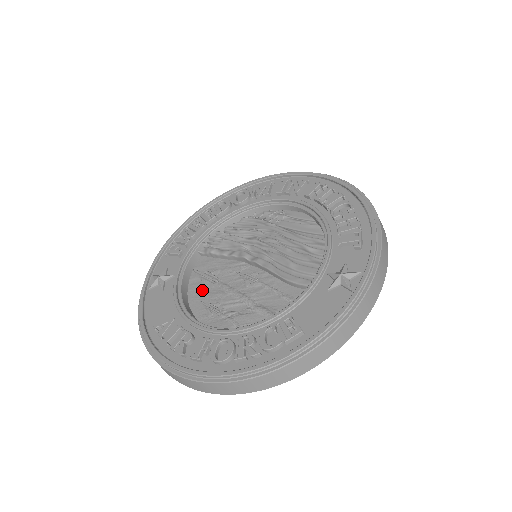
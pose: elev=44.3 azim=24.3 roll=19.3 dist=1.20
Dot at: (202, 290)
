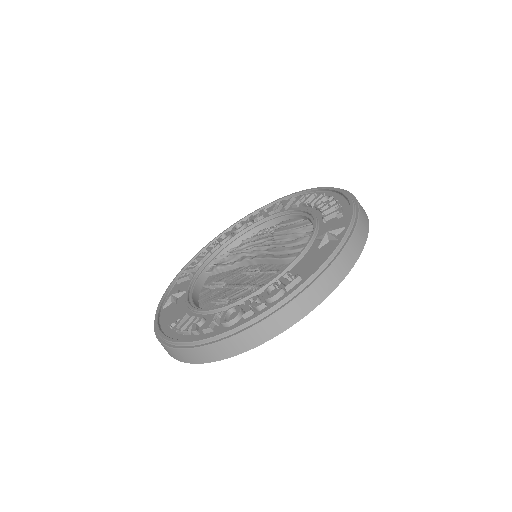
Dot at: (211, 295)
